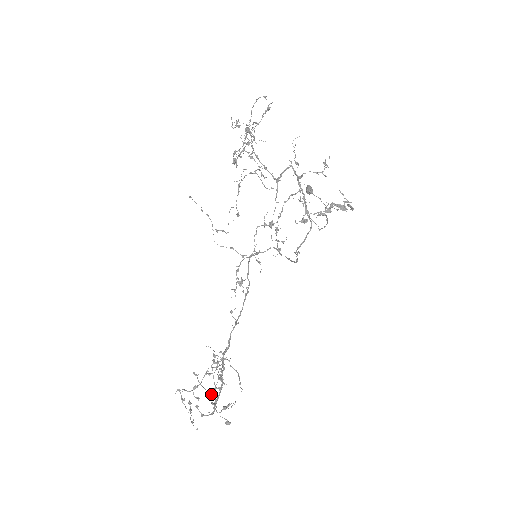
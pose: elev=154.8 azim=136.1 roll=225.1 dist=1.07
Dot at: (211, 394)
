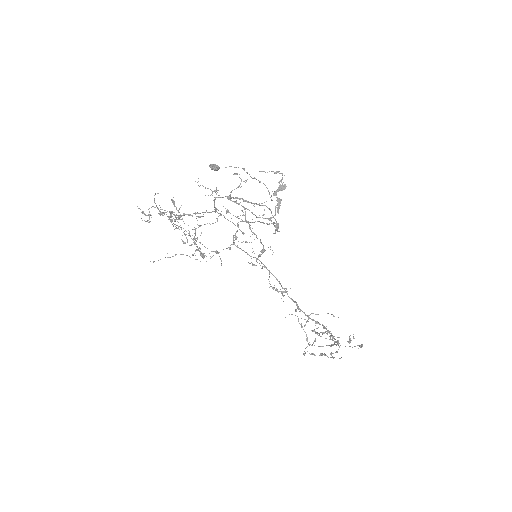
Dot at: (334, 344)
